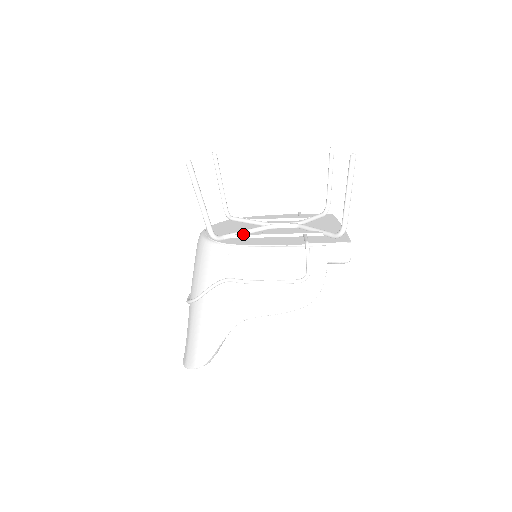
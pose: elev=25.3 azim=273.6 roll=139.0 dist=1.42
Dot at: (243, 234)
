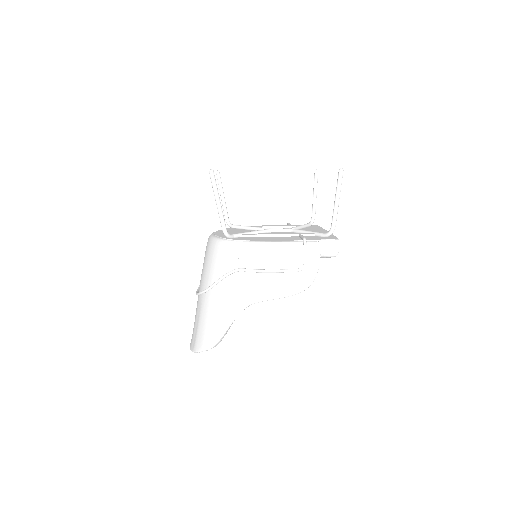
Dot at: (249, 234)
